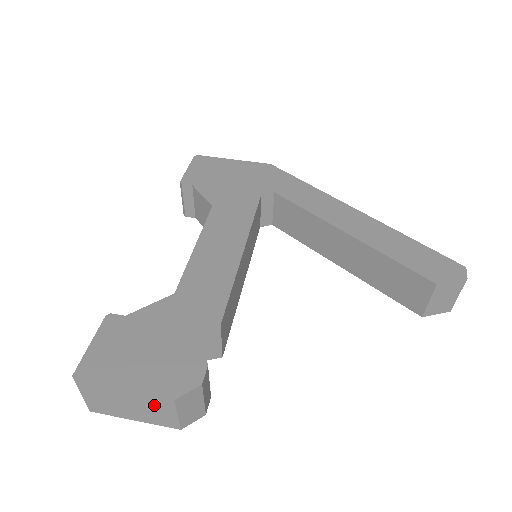
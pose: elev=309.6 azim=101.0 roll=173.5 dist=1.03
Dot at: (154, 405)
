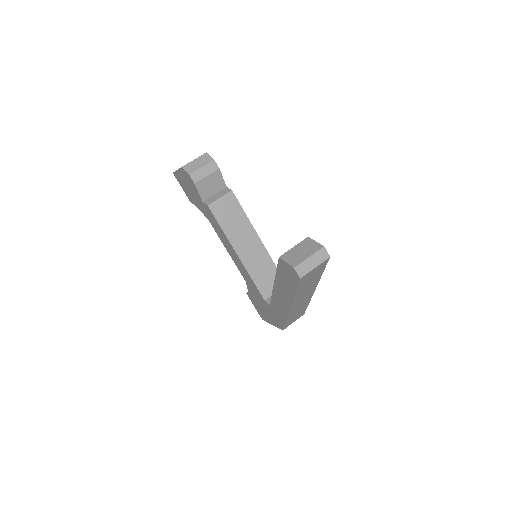
Dot at: occluded
